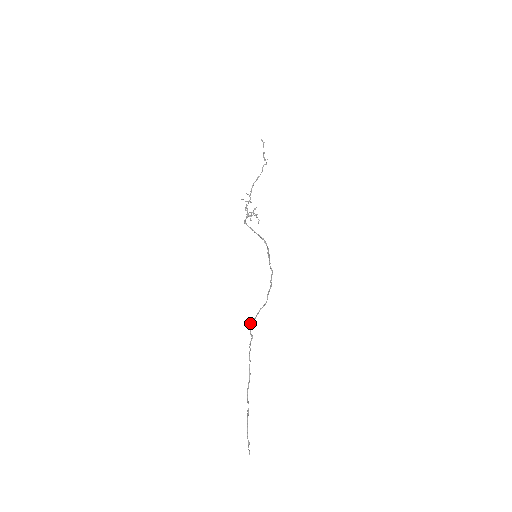
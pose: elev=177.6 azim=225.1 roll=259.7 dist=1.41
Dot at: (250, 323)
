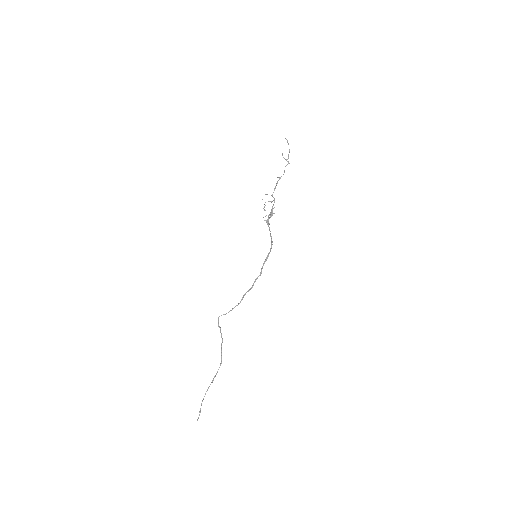
Dot at: (218, 317)
